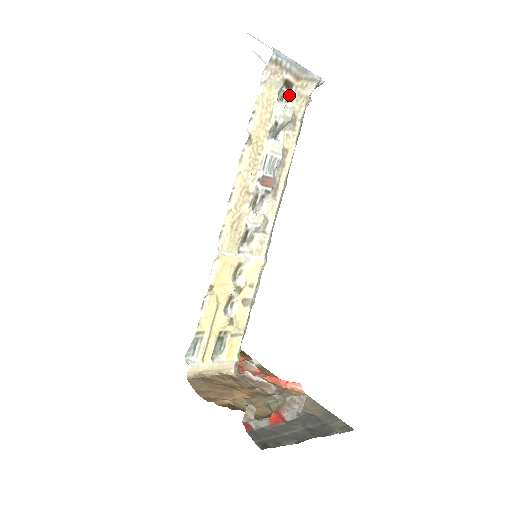
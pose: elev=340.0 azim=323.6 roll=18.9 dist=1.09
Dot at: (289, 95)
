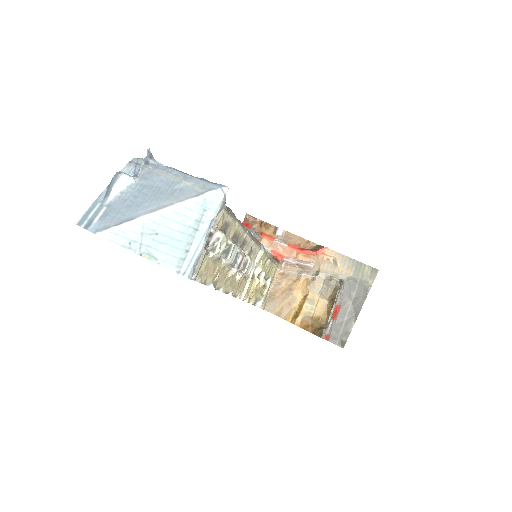
Dot at: (210, 233)
